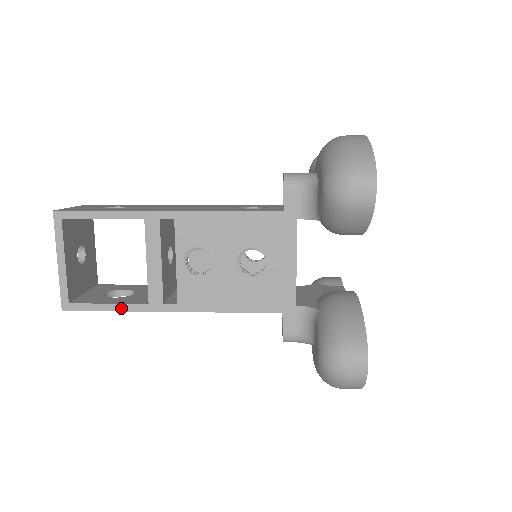
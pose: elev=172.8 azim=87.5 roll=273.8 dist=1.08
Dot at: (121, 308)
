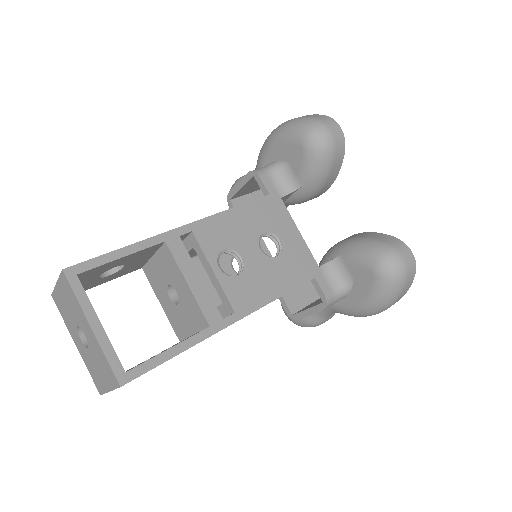
Dot at: (185, 346)
